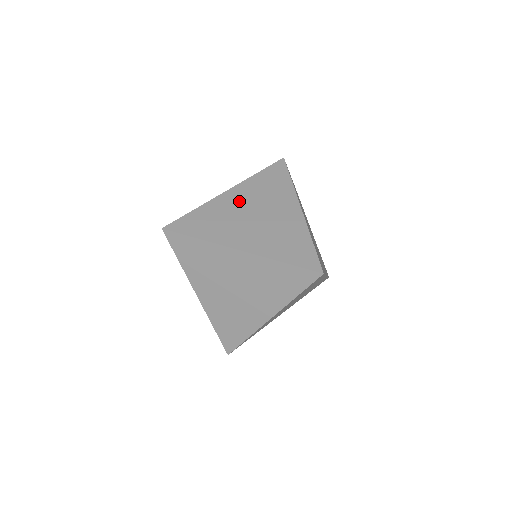
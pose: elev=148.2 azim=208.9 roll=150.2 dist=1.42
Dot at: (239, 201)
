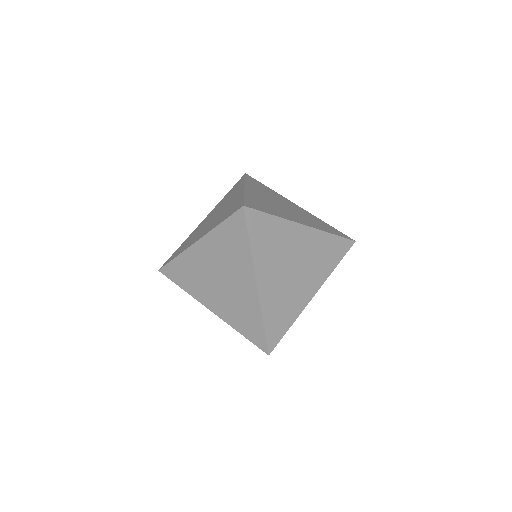
Dot at: (206, 259)
